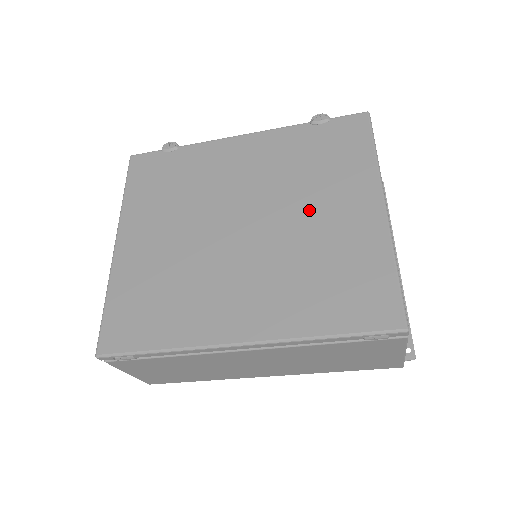
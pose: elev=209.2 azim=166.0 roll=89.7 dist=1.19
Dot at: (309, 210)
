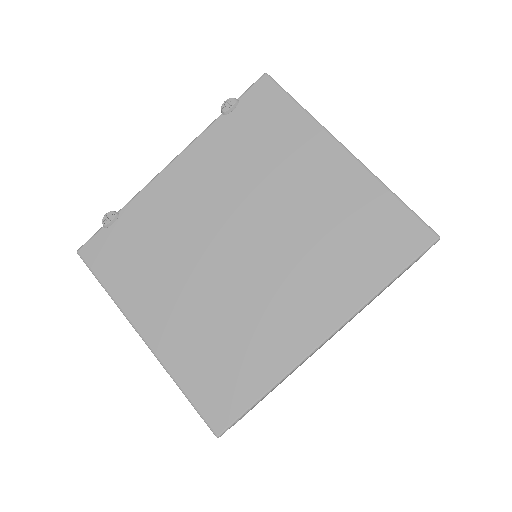
Dot at: (289, 194)
